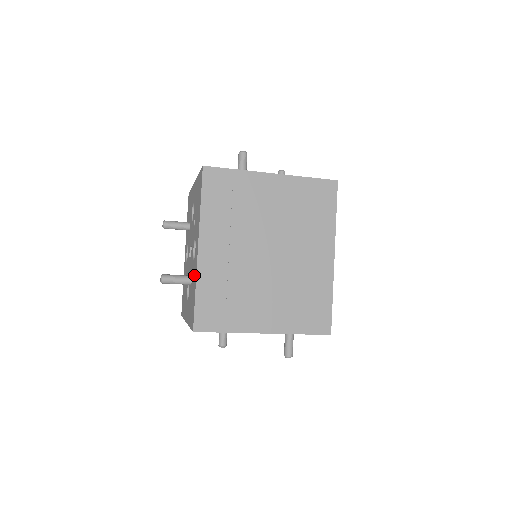
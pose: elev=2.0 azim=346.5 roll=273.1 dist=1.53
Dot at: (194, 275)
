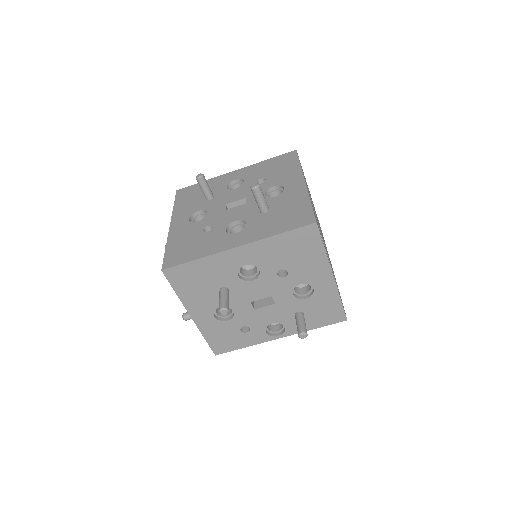
Dot at: (292, 198)
